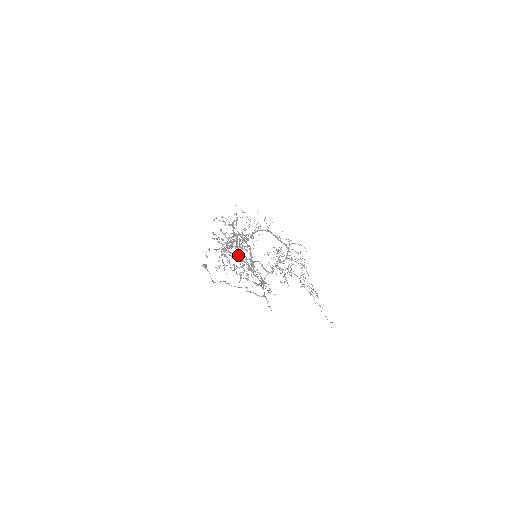
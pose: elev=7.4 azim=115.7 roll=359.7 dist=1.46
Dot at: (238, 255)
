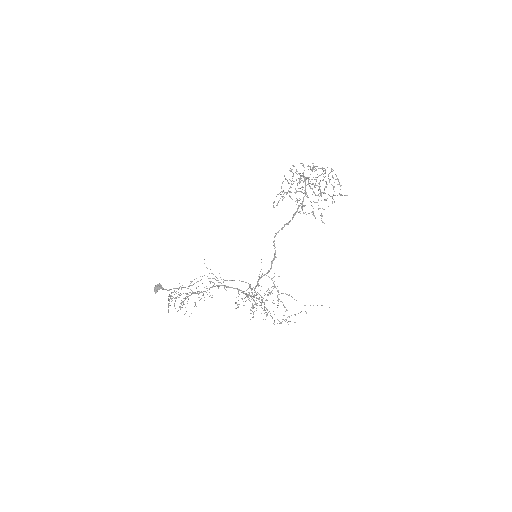
Dot at: (308, 184)
